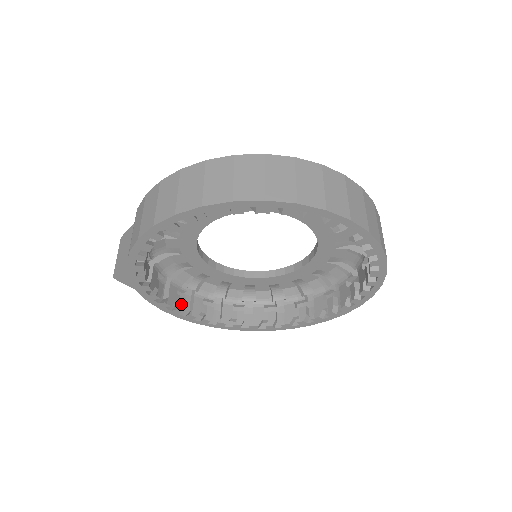
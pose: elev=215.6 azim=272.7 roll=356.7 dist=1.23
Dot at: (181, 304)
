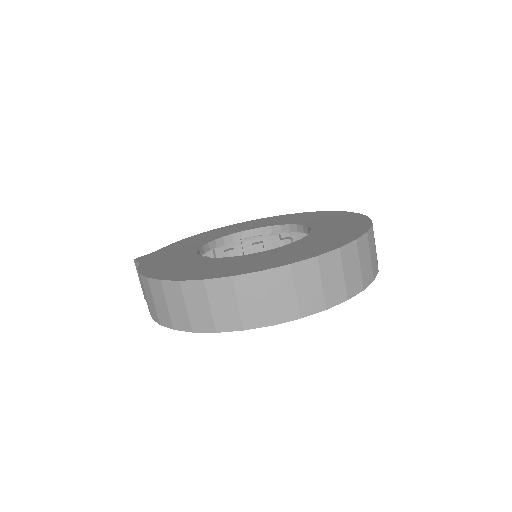
Dot at: occluded
